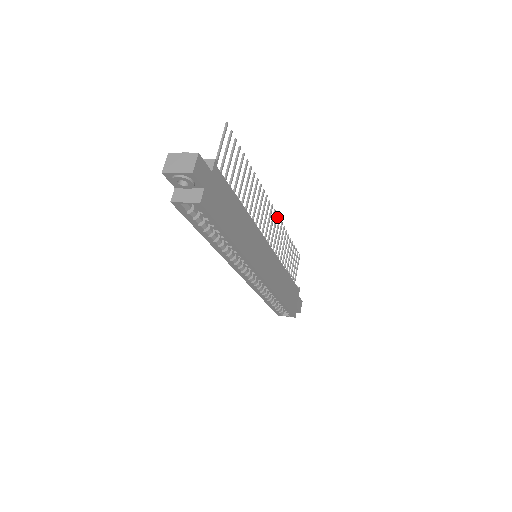
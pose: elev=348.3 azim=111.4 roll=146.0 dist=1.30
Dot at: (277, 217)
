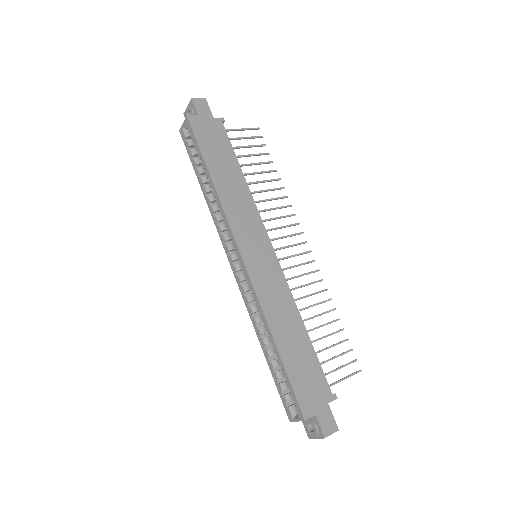
Dot at: (312, 261)
